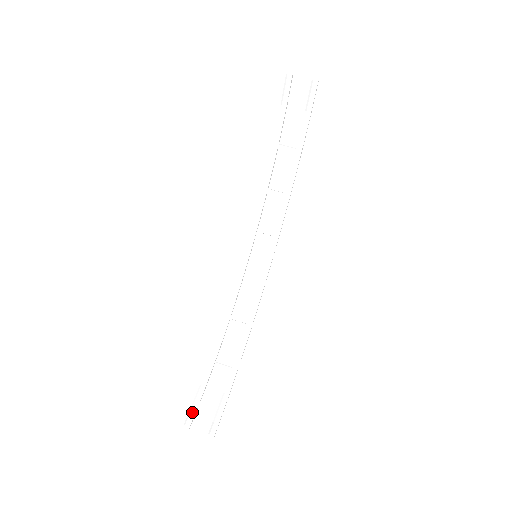
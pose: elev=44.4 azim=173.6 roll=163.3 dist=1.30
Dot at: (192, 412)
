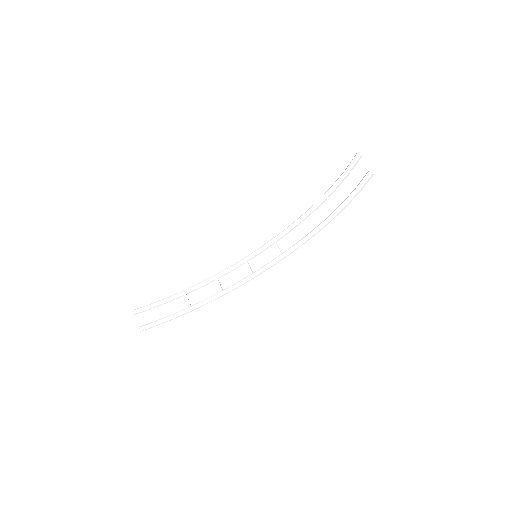
Dot at: (144, 308)
